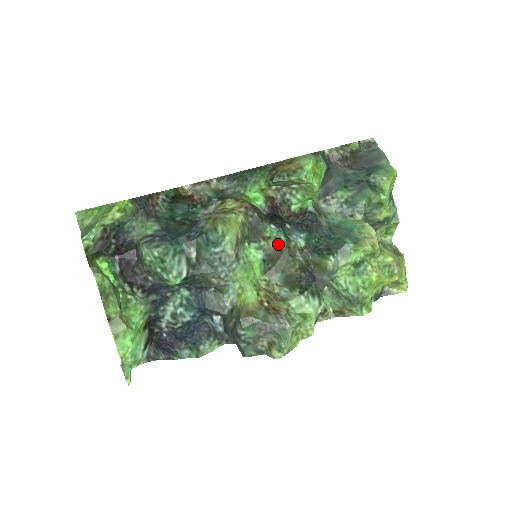
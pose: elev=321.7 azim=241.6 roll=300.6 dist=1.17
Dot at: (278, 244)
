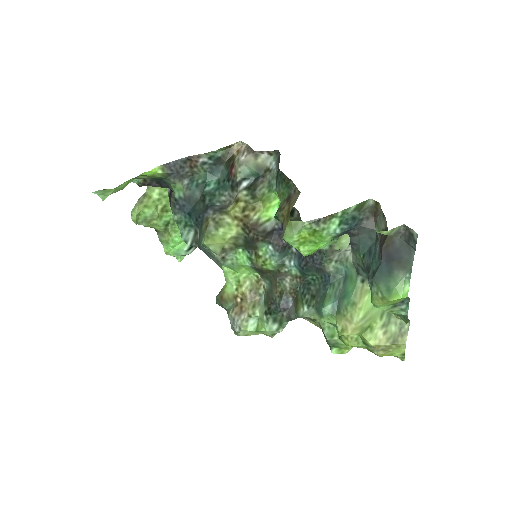
Dot at: (266, 266)
